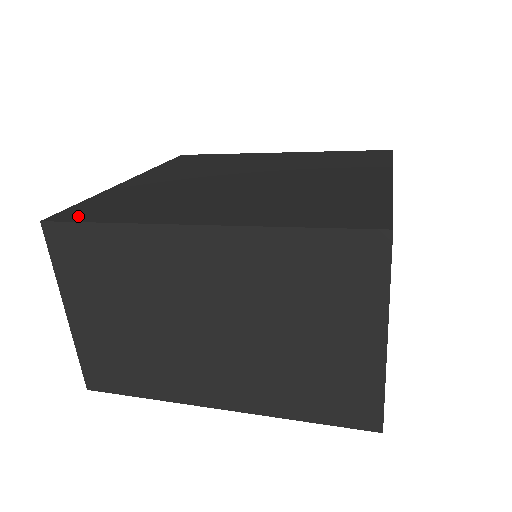
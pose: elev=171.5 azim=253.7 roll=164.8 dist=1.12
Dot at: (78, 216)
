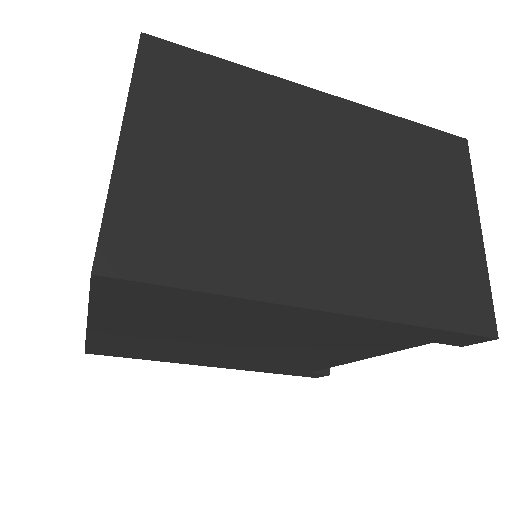
Dot at: occluded
